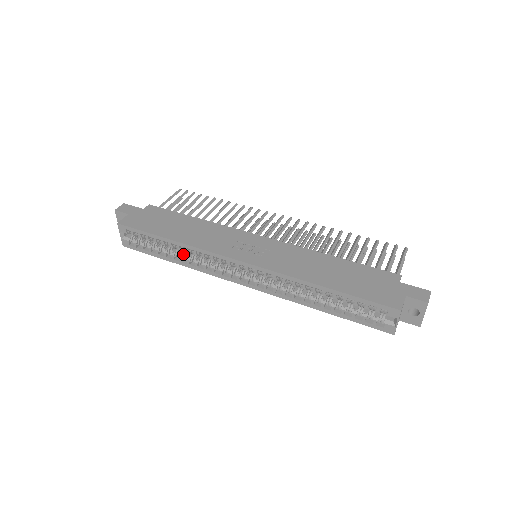
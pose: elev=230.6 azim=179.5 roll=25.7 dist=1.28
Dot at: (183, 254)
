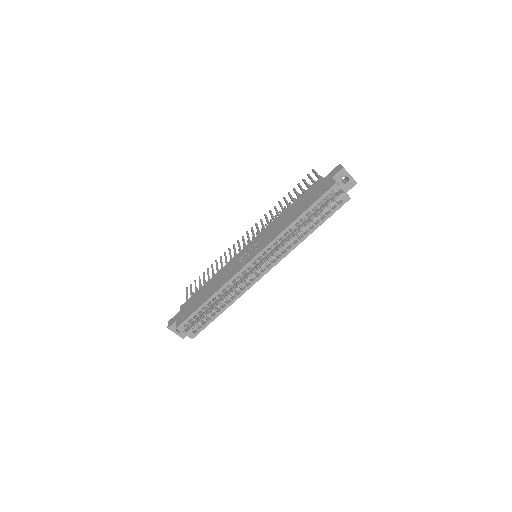
Dot at: (223, 299)
